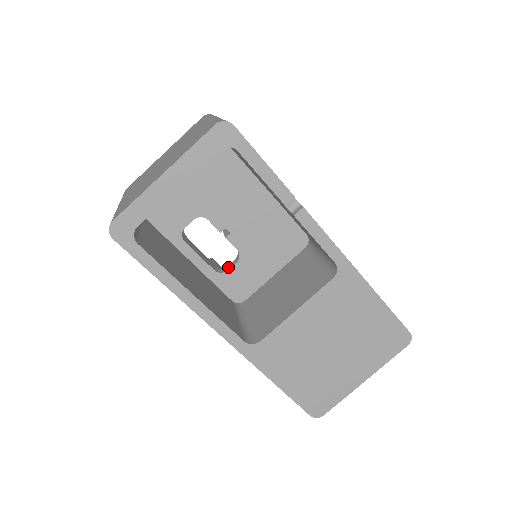
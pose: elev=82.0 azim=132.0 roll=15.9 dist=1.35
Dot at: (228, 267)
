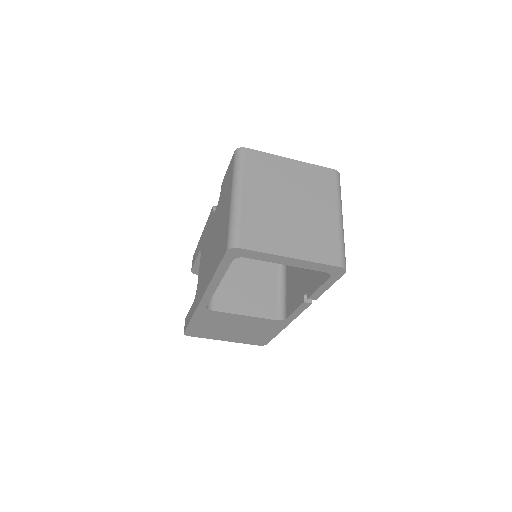
Dot at: occluded
